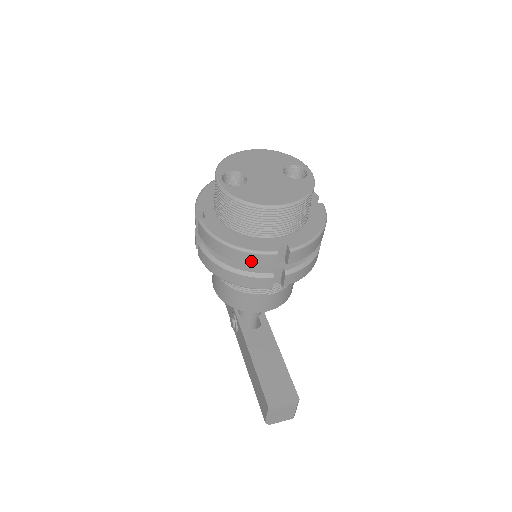
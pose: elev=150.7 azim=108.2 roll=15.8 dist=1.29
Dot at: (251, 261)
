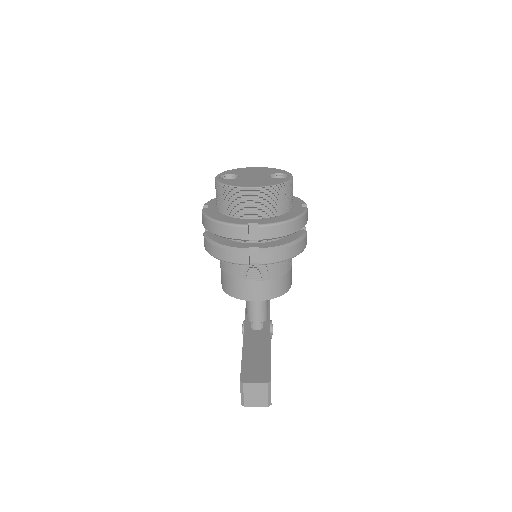
Dot at: (229, 233)
